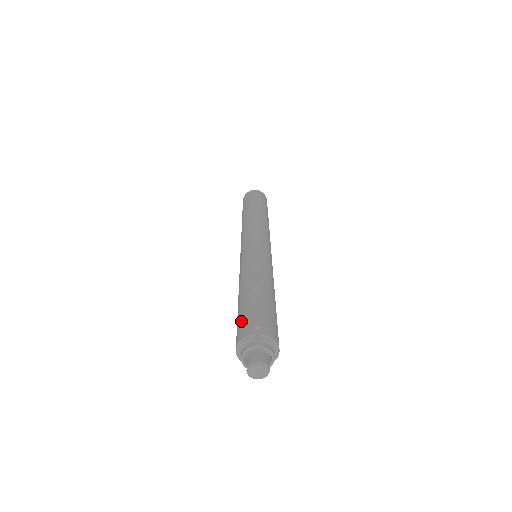
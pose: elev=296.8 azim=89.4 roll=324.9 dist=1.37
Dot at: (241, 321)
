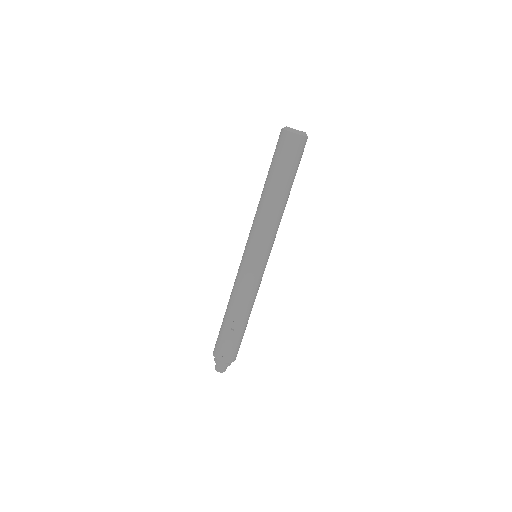
Dot at: (218, 343)
